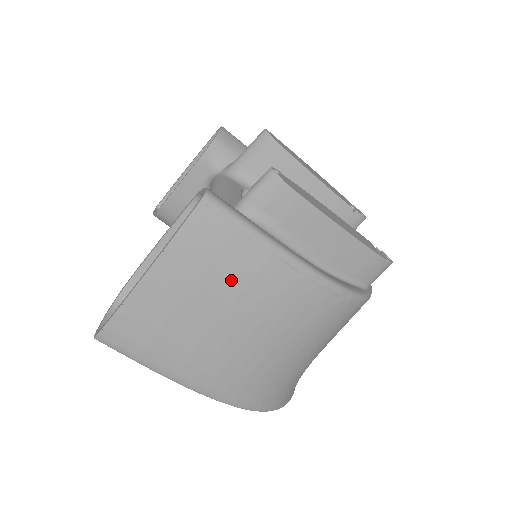
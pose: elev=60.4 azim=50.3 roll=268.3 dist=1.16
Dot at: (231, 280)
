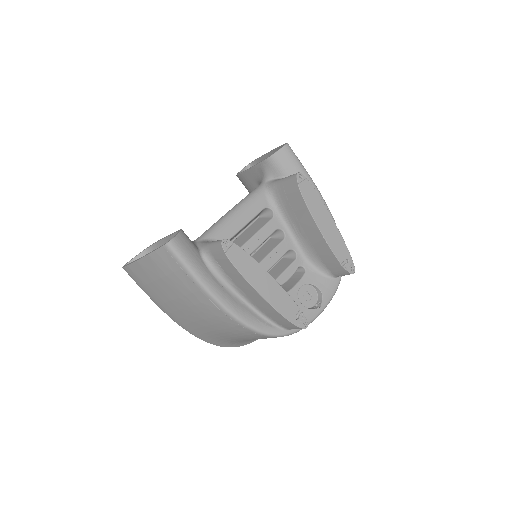
Dot at: (178, 288)
